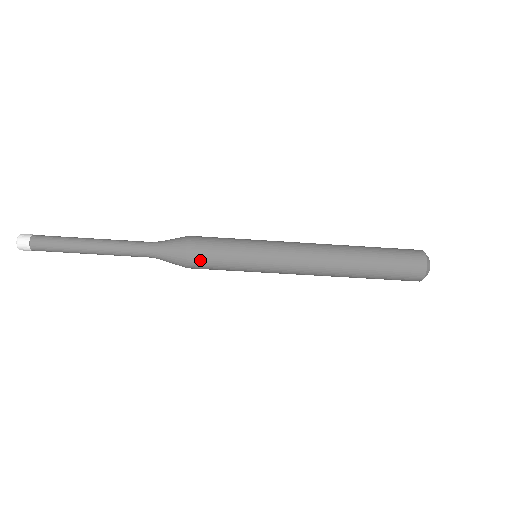
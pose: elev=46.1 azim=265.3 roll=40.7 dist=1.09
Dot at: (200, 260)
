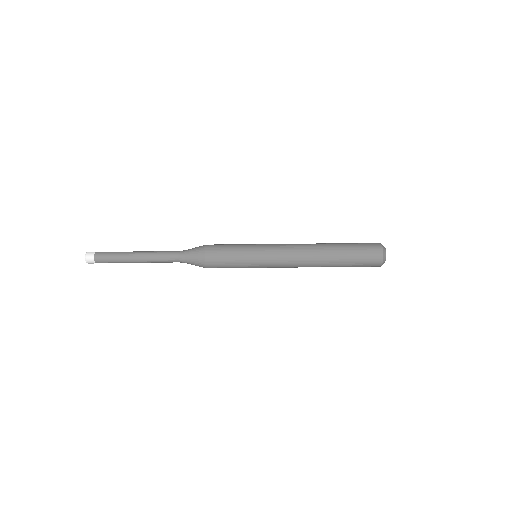
Dot at: (215, 247)
